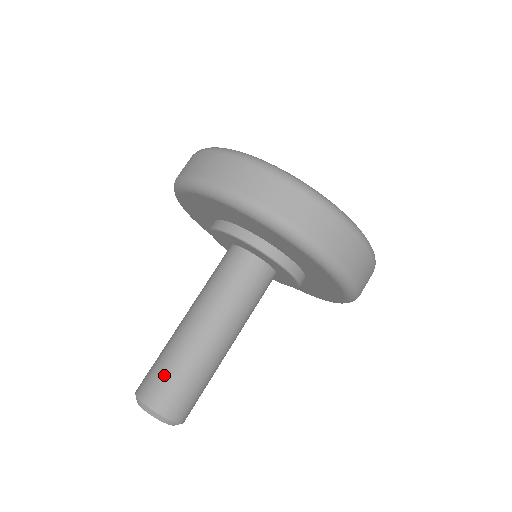
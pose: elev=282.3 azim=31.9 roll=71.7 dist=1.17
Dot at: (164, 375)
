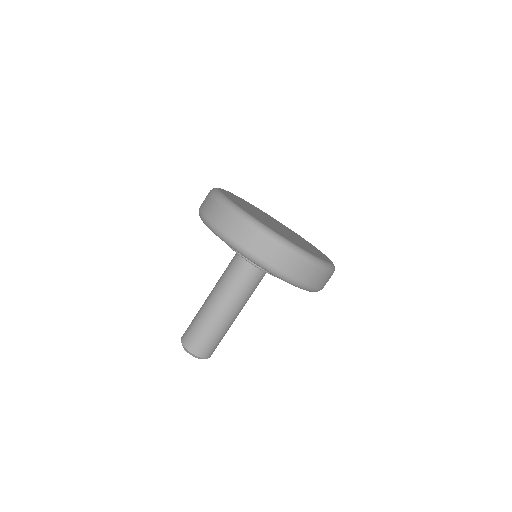
Dot at: (191, 326)
